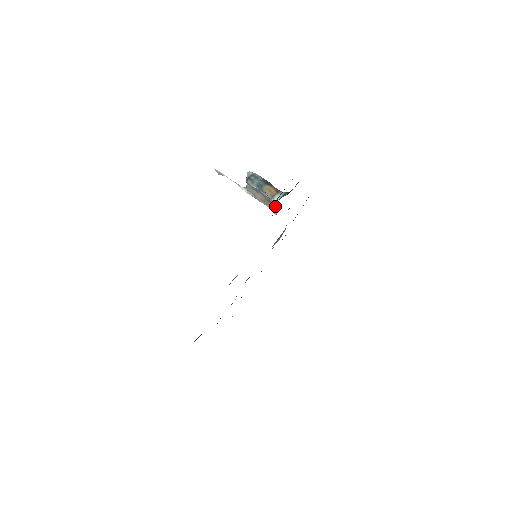
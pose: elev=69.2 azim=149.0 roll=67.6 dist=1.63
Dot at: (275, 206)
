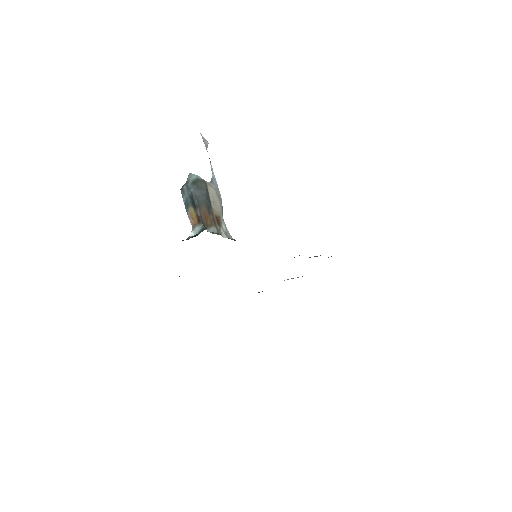
Dot at: (217, 230)
